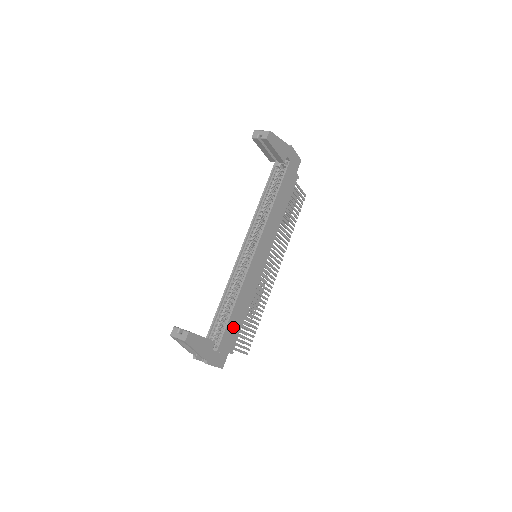
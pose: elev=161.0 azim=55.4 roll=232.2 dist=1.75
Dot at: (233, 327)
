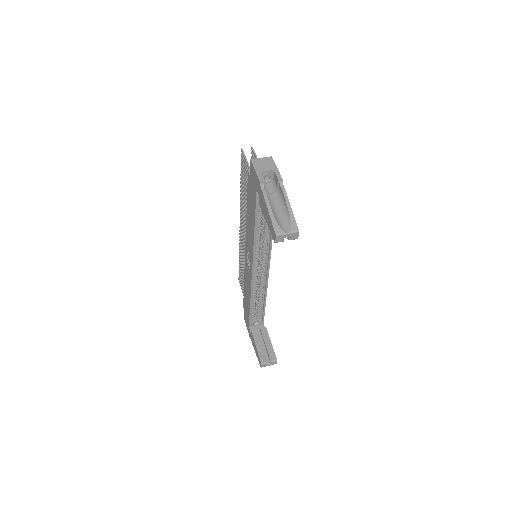
Dot at: occluded
